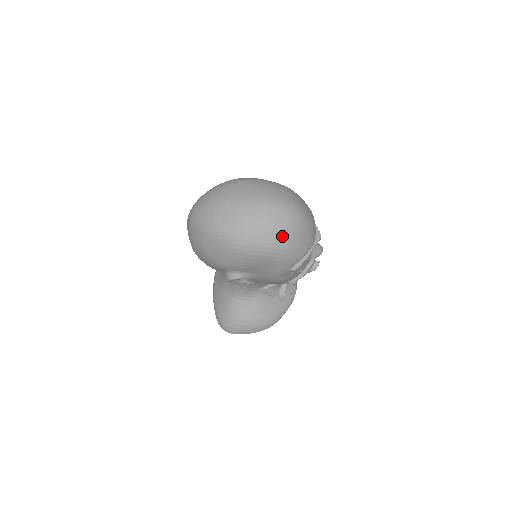
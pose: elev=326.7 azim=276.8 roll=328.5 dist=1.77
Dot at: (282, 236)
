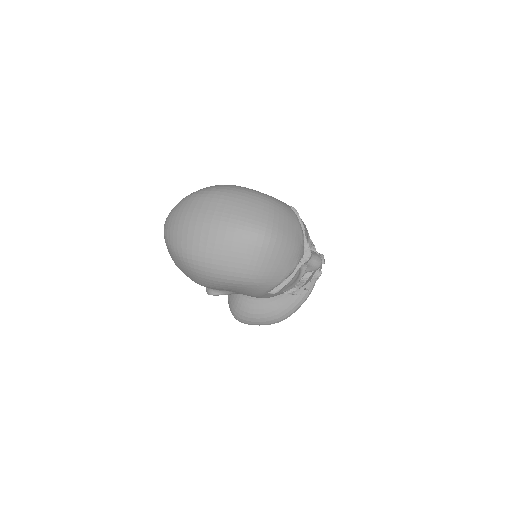
Dot at: (248, 265)
